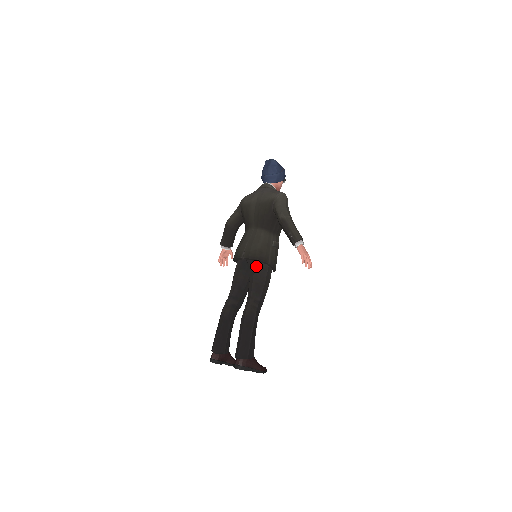
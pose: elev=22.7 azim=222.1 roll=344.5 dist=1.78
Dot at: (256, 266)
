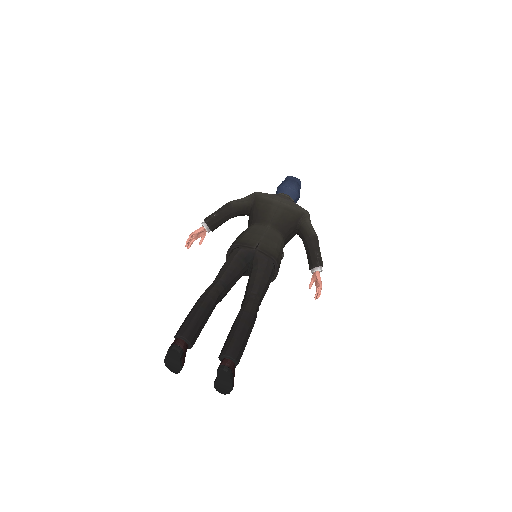
Dot at: (269, 265)
